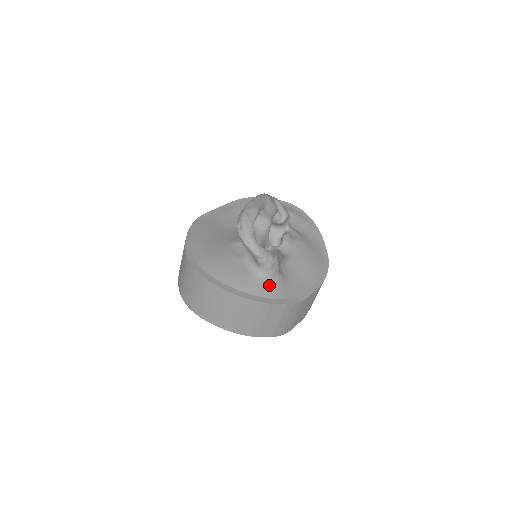
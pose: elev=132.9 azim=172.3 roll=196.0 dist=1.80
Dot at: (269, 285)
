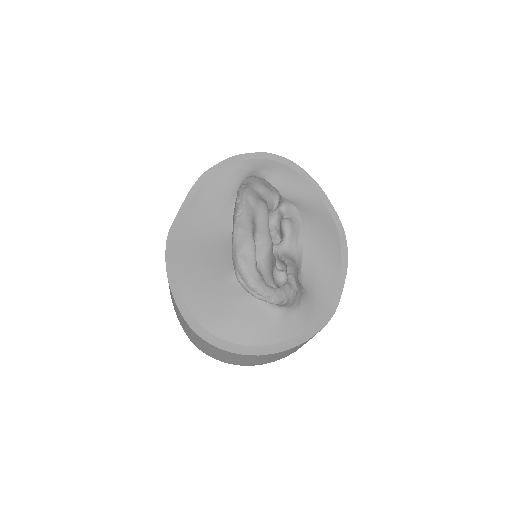
Dot at: (297, 316)
